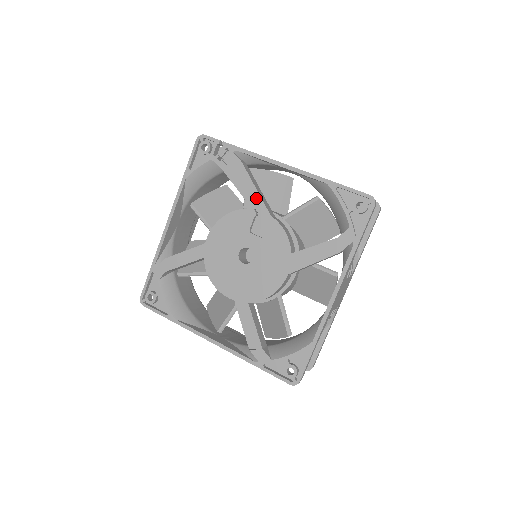
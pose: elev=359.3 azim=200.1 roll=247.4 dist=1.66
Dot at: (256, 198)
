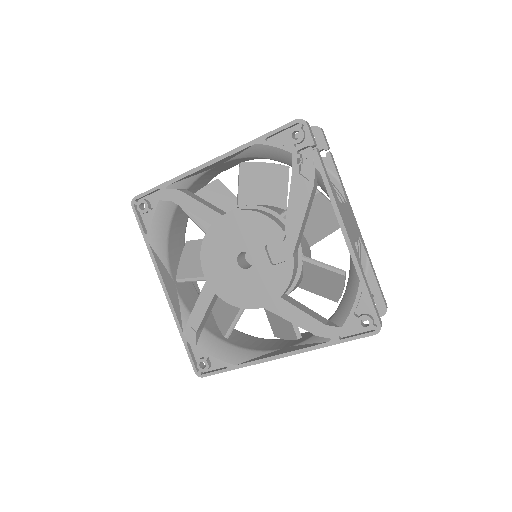
Dot at: (296, 228)
